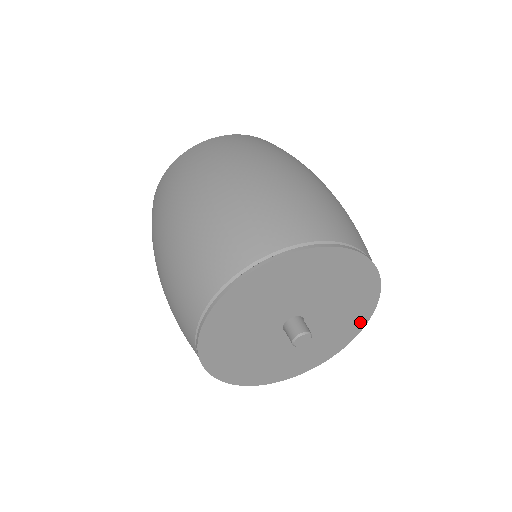
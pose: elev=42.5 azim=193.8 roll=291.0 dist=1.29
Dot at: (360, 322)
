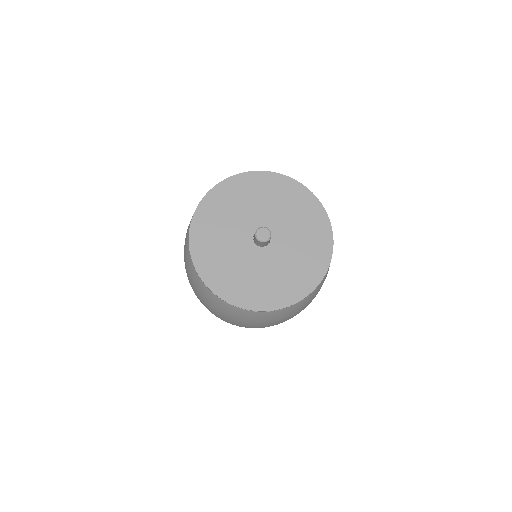
Dot at: (323, 258)
